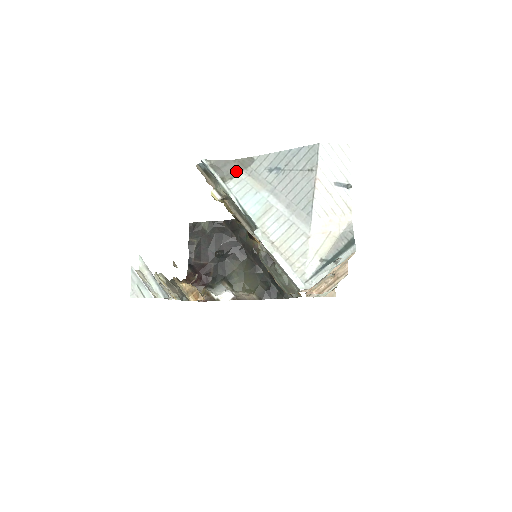
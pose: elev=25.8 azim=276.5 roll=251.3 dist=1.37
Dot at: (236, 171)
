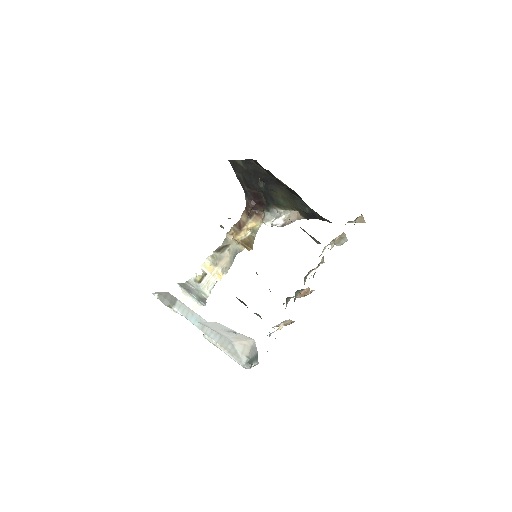
Dot at: (174, 300)
